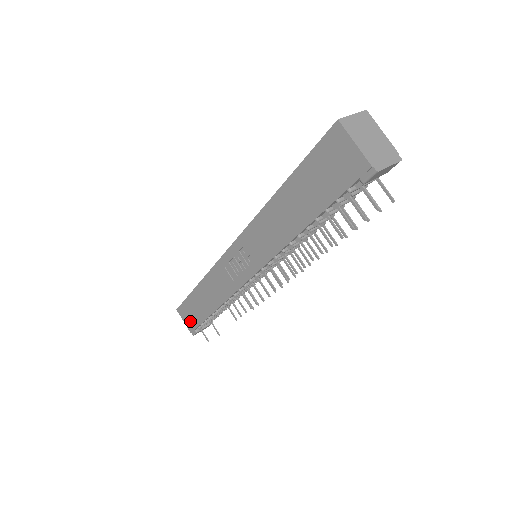
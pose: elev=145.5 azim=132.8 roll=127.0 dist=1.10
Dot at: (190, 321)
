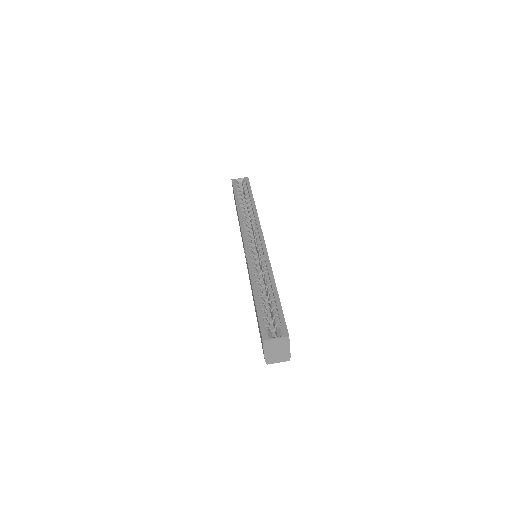
Dot at: occluded
